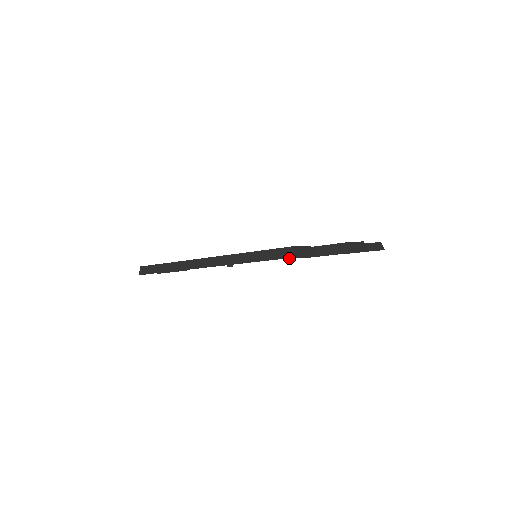
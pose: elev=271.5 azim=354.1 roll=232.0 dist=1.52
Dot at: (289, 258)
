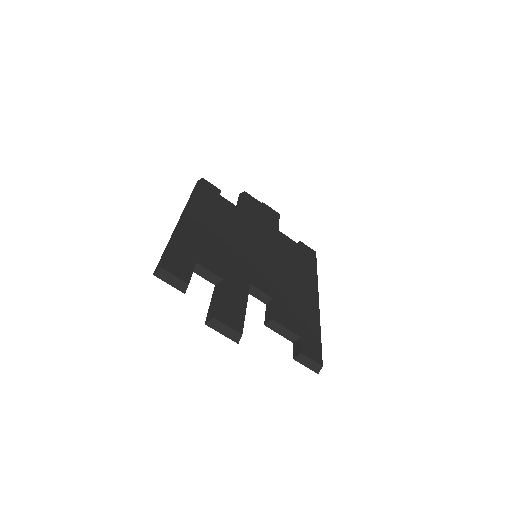
Dot at: (203, 277)
